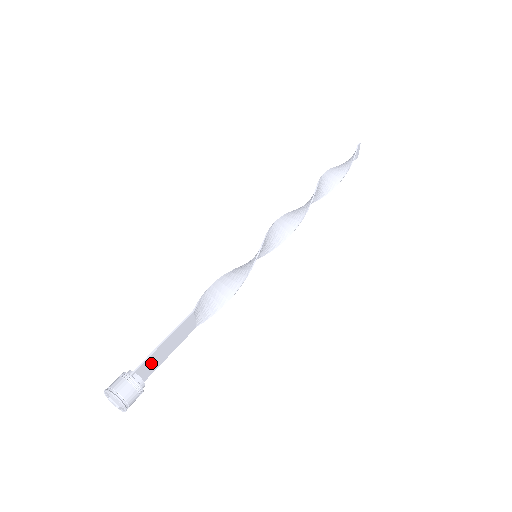
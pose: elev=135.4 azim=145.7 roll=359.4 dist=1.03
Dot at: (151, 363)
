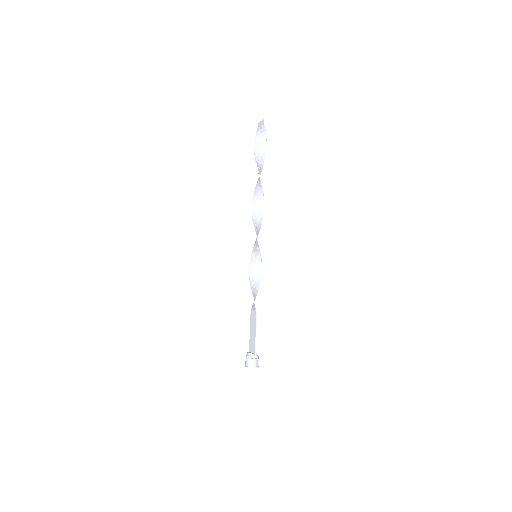
Dot at: (253, 344)
